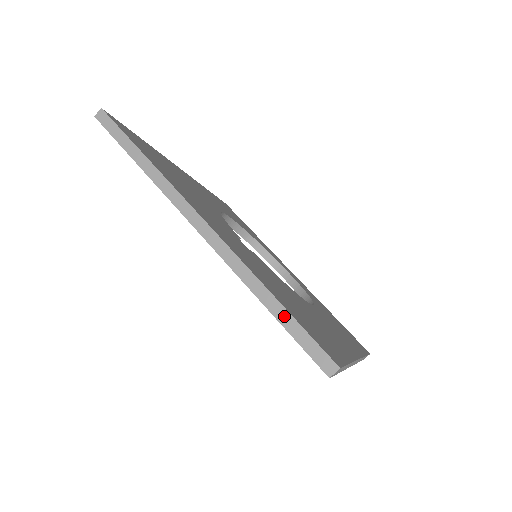
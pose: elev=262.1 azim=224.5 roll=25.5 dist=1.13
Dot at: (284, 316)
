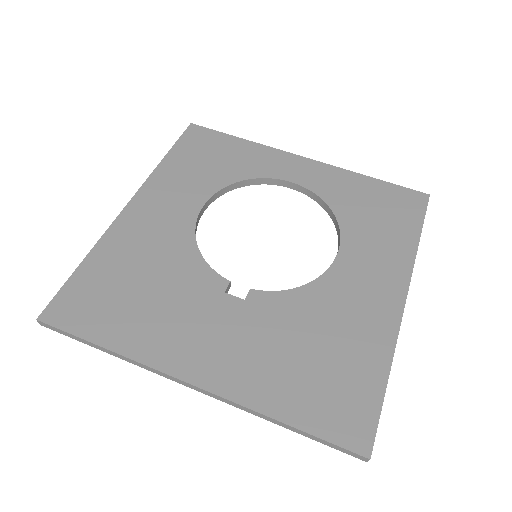
Dot at: (305, 434)
